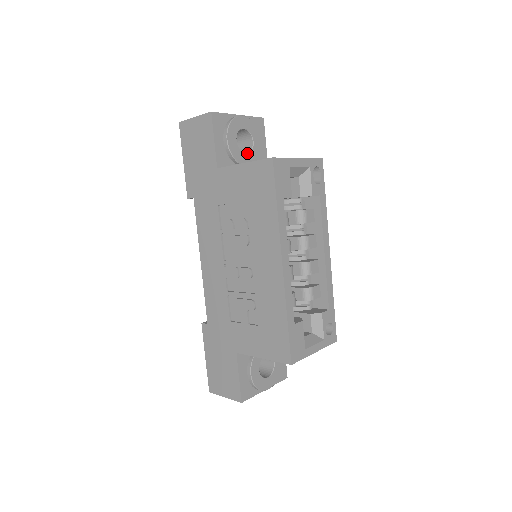
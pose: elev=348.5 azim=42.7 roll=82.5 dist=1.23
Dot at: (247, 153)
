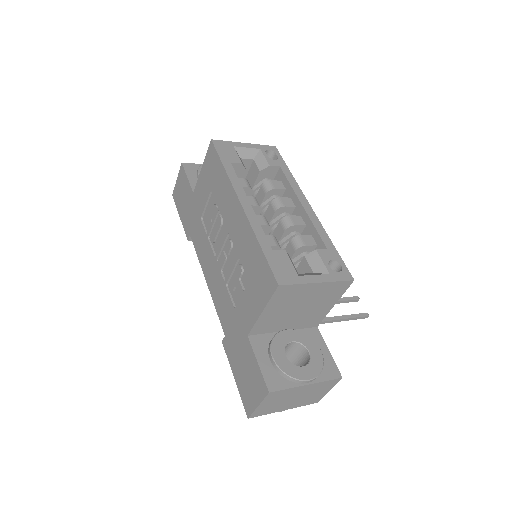
Dot at: occluded
